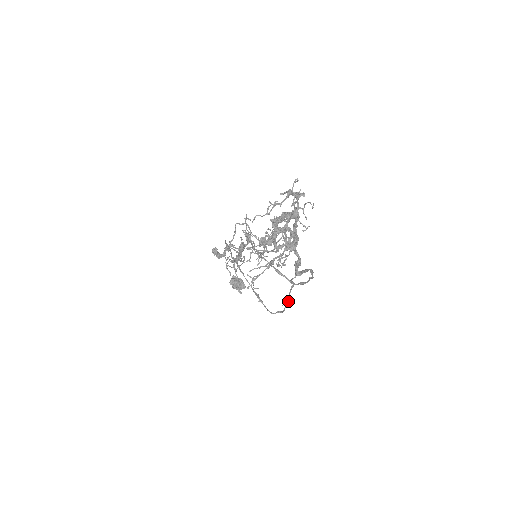
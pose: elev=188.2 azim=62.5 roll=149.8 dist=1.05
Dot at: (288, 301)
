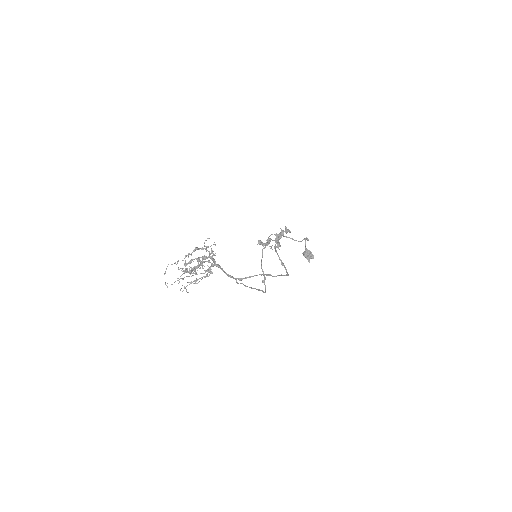
Dot at: (256, 289)
